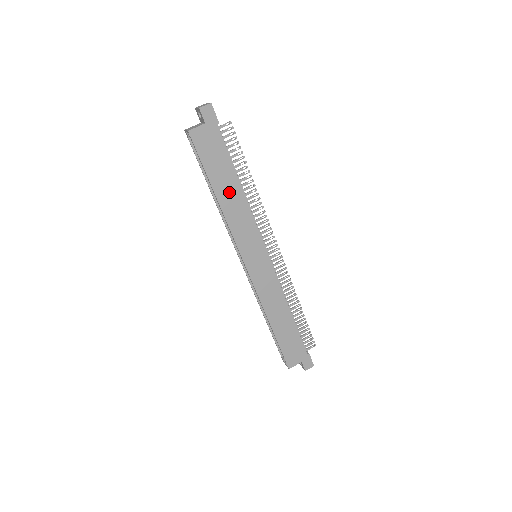
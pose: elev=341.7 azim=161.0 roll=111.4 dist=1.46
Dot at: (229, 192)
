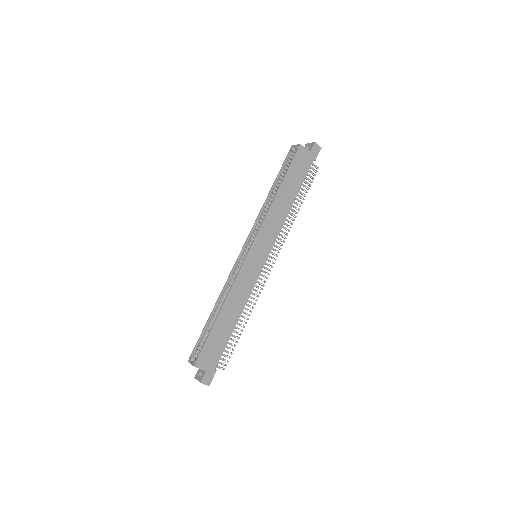
Dot at: (285, 198)
